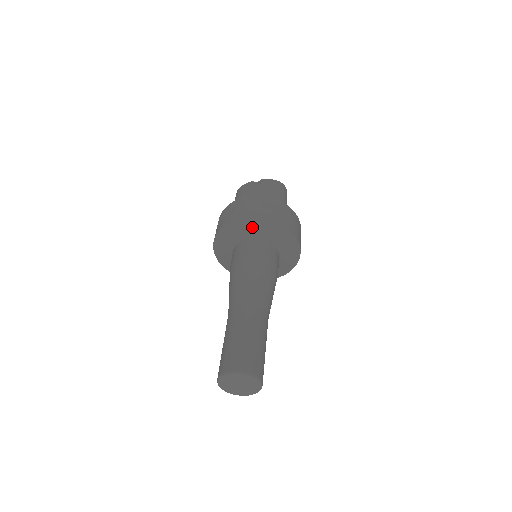
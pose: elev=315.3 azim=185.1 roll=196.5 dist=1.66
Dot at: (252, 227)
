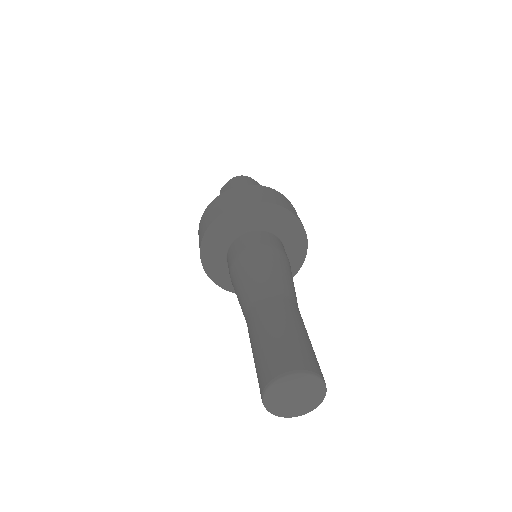
Dot at: (221, 233)
